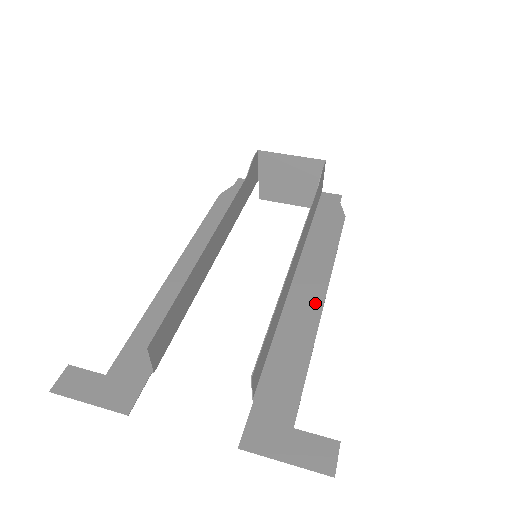
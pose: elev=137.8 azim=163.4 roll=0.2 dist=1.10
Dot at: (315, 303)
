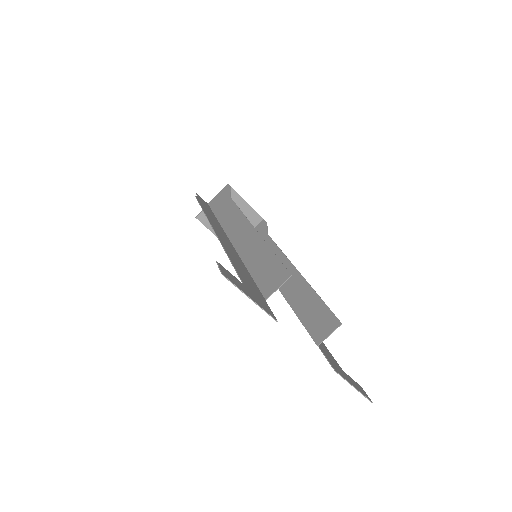
Dot at: occluded
